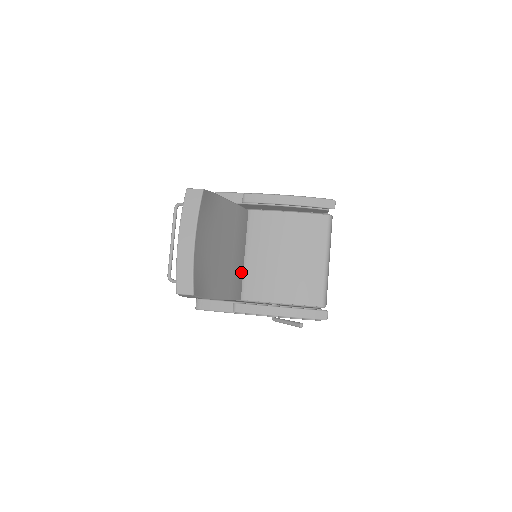
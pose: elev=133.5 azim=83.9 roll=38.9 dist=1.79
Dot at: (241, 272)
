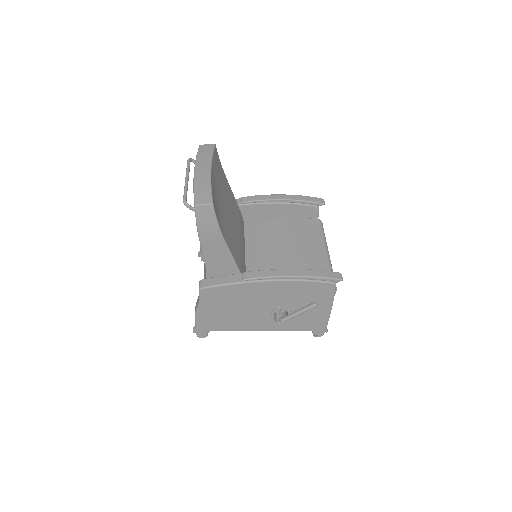
Dot at: (244, 262)
